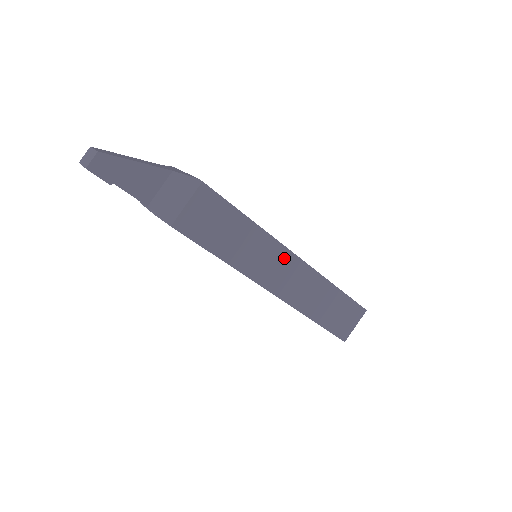
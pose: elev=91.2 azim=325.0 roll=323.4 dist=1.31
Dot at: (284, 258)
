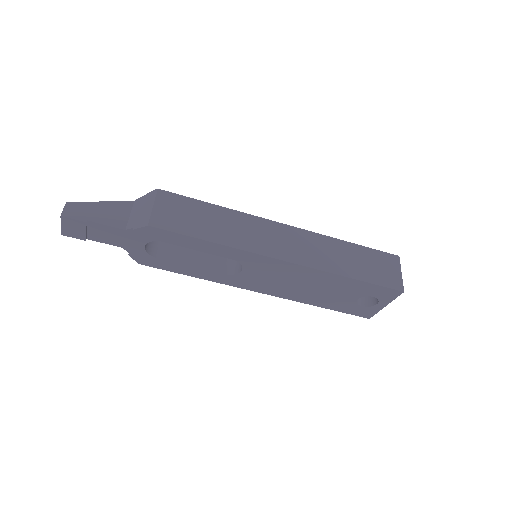
Dot at: (272, 228)
